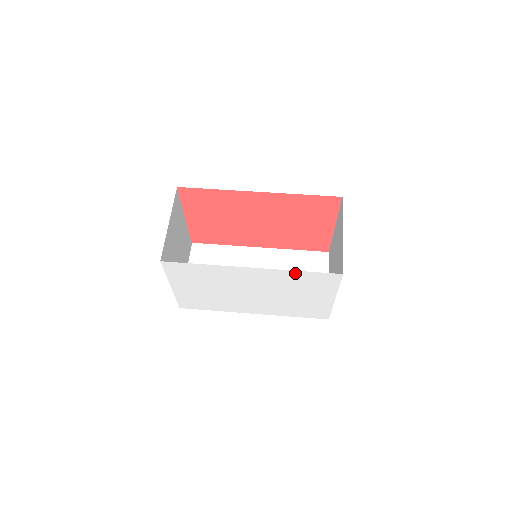
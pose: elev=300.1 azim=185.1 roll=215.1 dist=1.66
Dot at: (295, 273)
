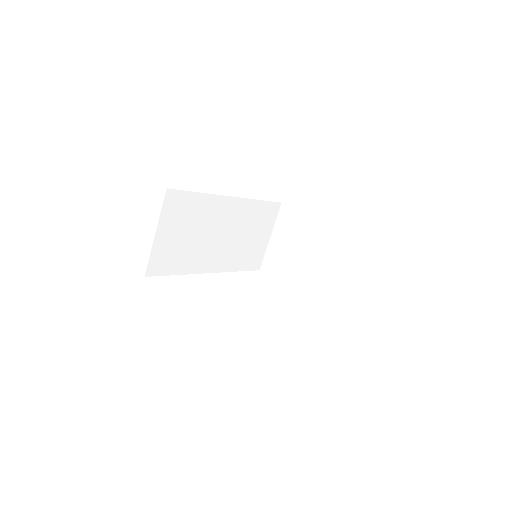
Dot at: occluded
